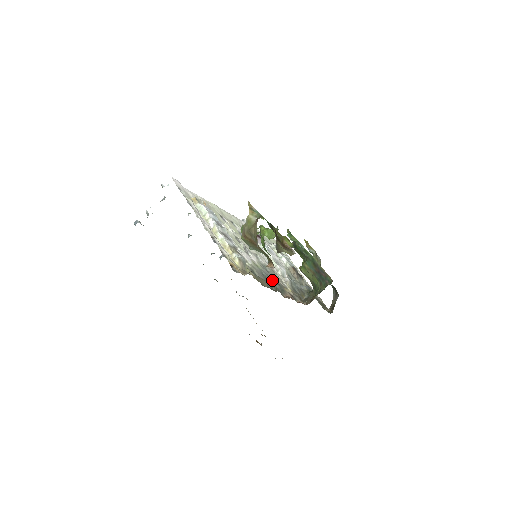
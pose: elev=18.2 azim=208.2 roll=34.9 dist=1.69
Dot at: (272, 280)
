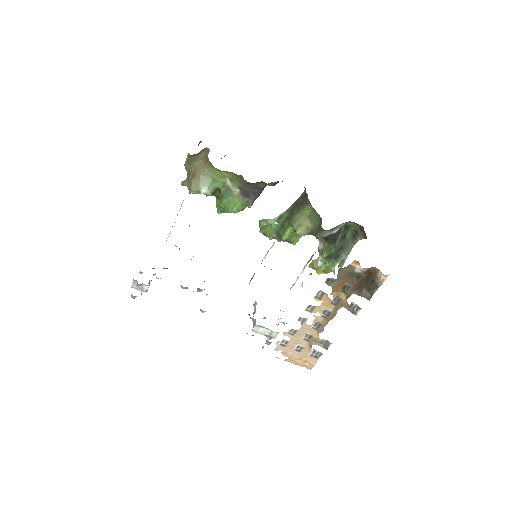
Dot at: occluded
